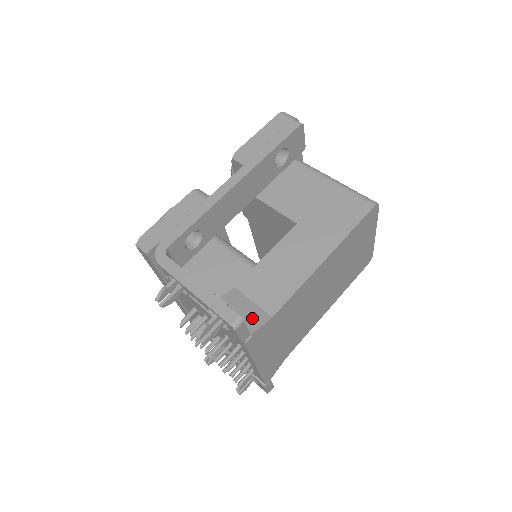
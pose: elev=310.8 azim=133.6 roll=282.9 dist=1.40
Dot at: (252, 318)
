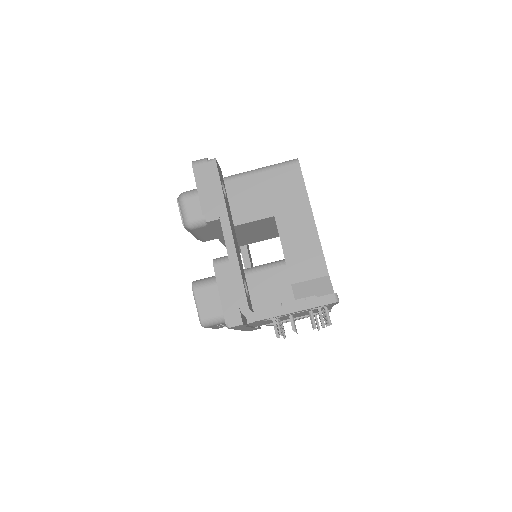
Dot at: (323, 288)
